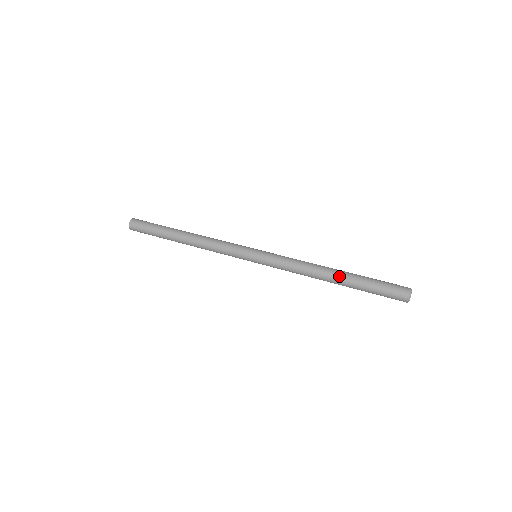
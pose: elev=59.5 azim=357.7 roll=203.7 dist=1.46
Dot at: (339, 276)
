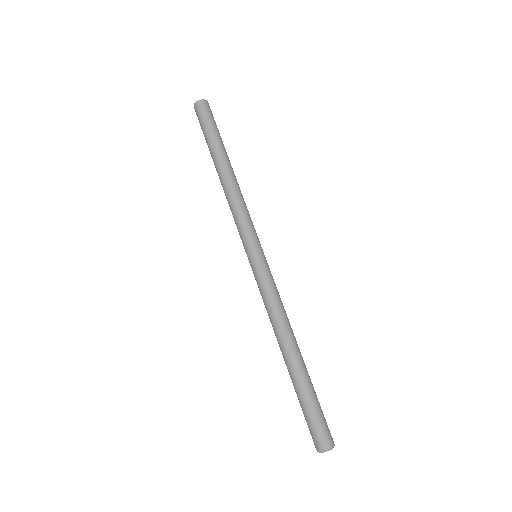
Dot at: (292, 361)
